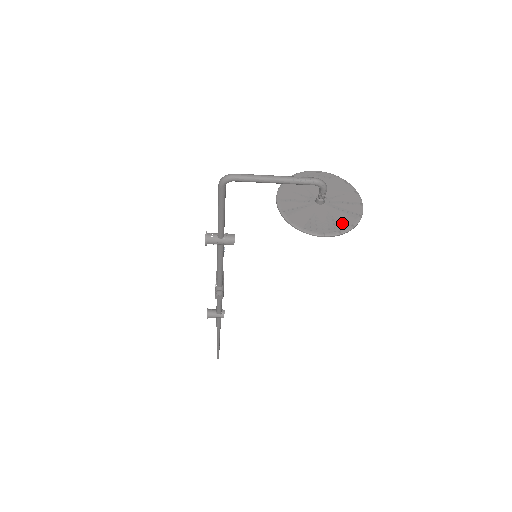
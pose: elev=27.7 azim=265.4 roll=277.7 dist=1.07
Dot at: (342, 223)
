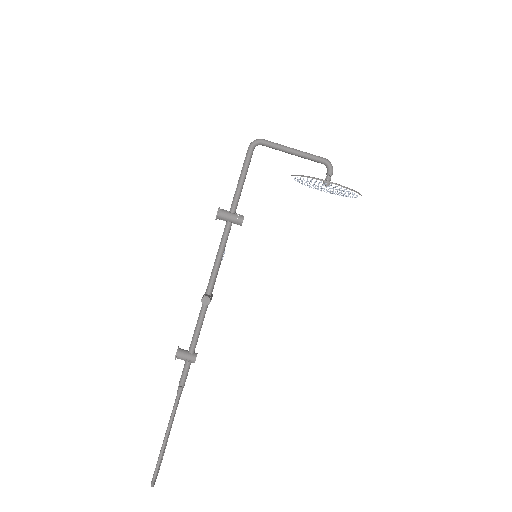
Dot at: occluded
